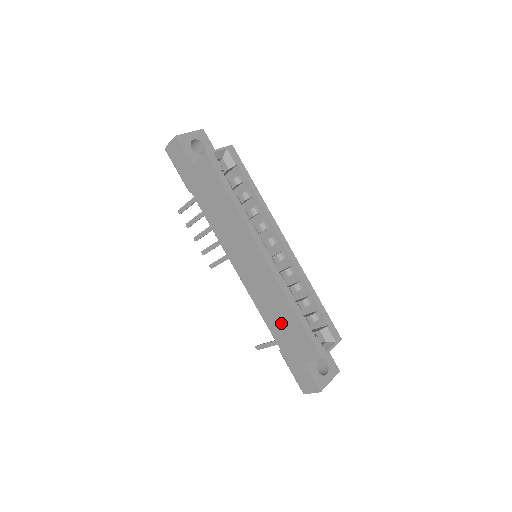
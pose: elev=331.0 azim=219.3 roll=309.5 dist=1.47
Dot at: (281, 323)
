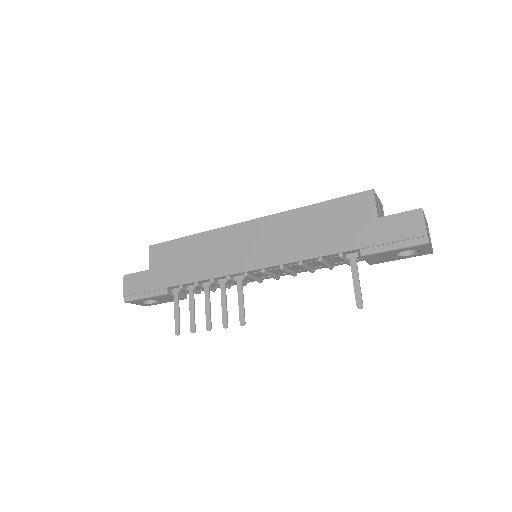
Dot at: (322, 231)
